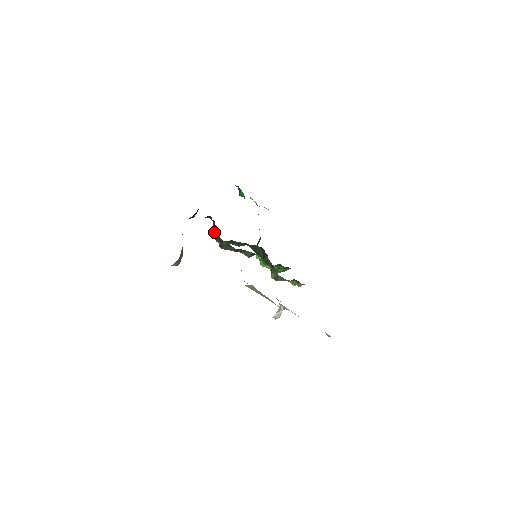
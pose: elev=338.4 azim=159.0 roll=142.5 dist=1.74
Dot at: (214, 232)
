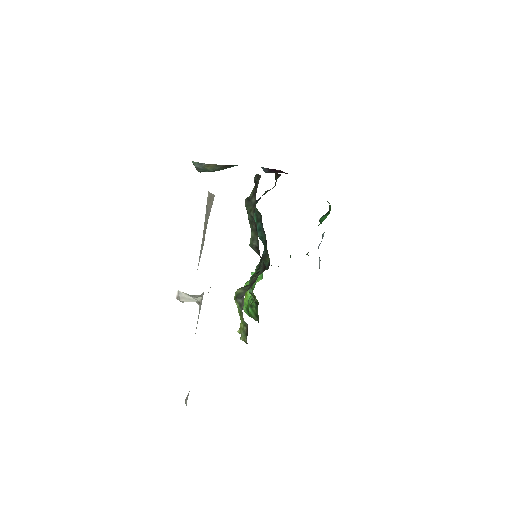
Dot at: occluded
